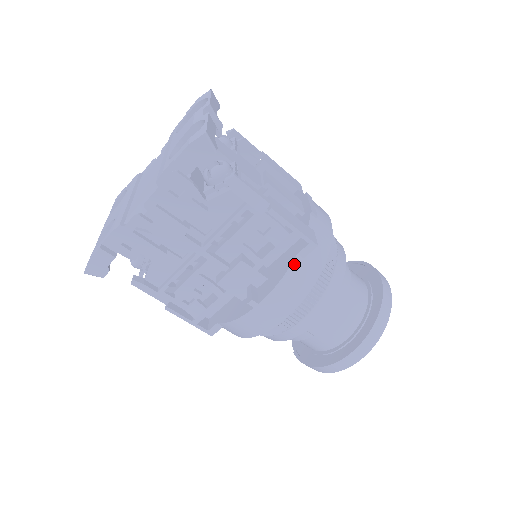
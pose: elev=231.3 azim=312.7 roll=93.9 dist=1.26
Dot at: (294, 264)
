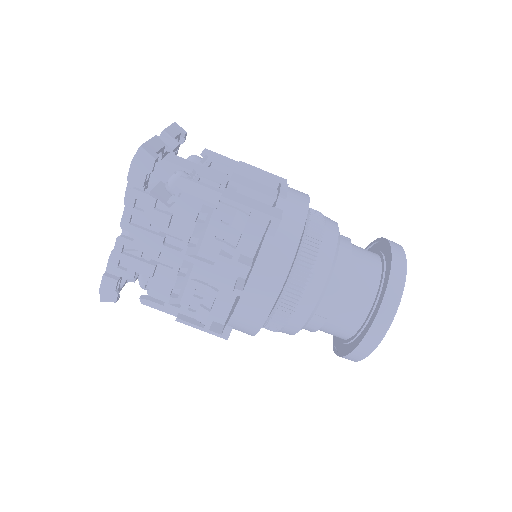
Dot at: (264, 244)
